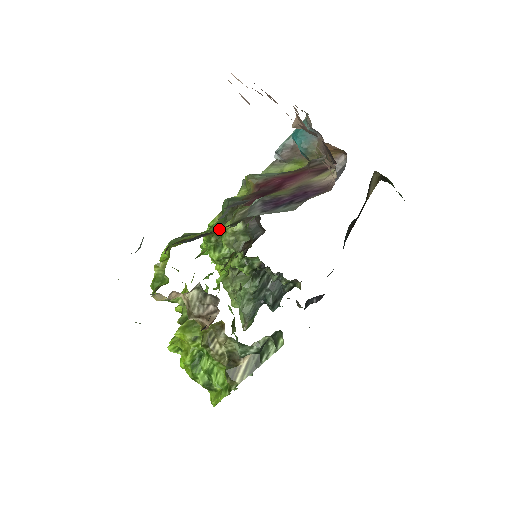
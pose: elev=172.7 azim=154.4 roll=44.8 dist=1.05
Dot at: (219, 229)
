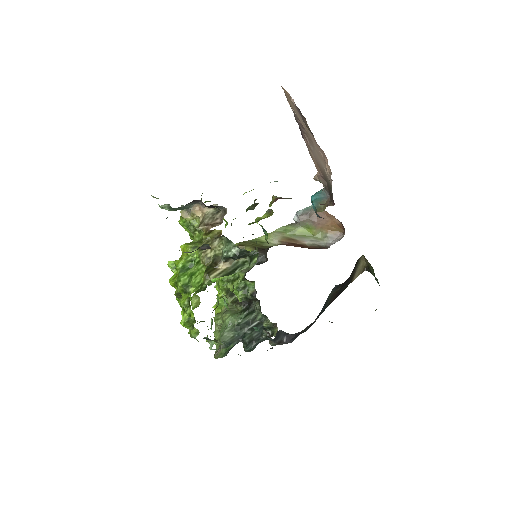
Dot at: occluded
